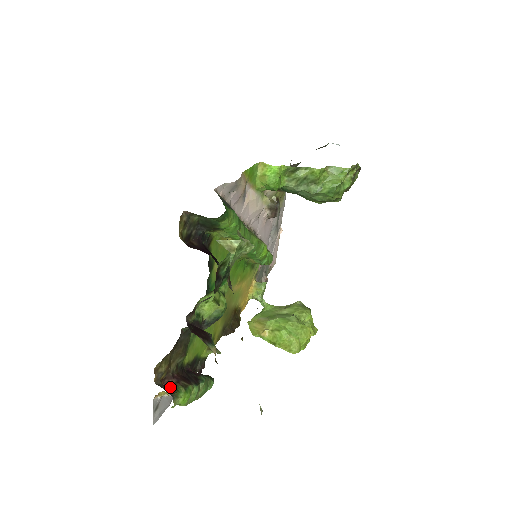
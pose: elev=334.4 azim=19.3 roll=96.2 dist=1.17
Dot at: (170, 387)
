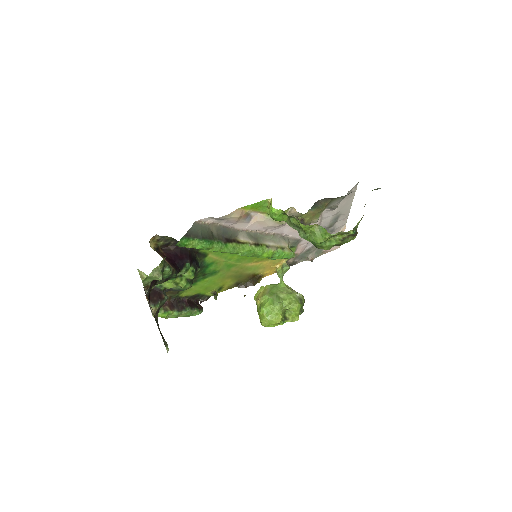
Dot at: occluded
